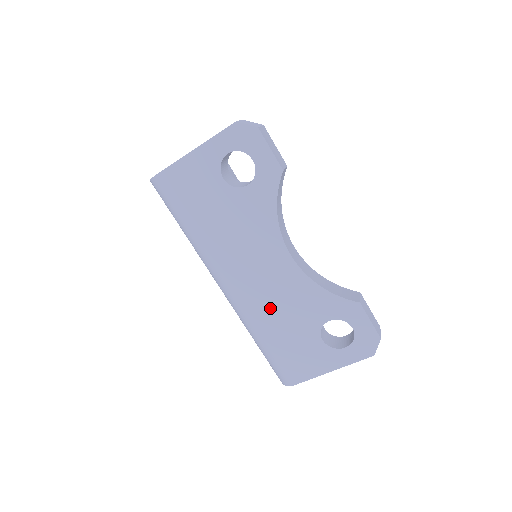
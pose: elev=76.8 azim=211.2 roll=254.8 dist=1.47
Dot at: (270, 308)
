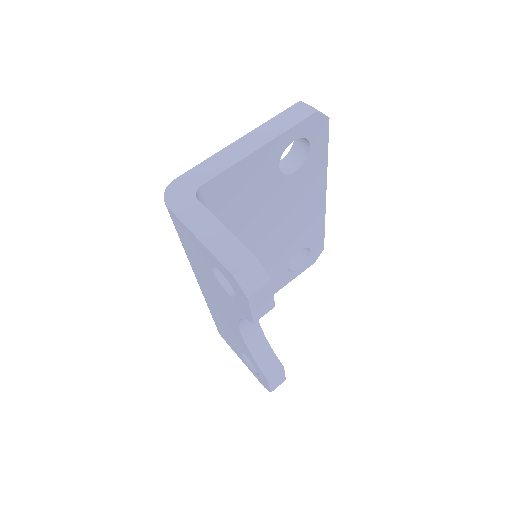
Dot at: (218, 316)
